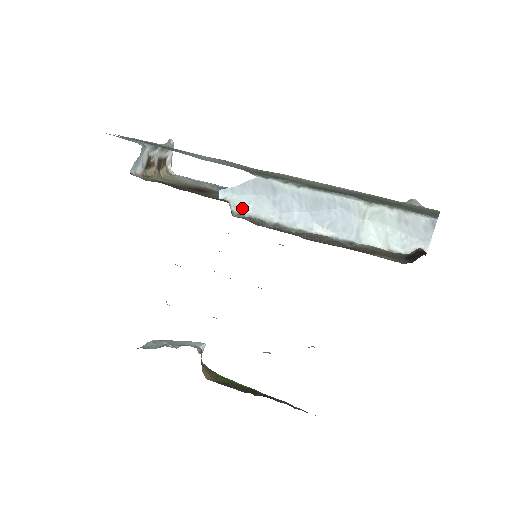
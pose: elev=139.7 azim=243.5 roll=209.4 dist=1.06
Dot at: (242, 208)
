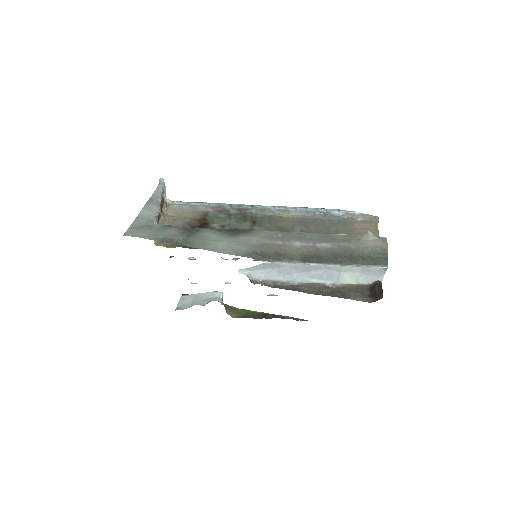
Dot at: (257, 277)
